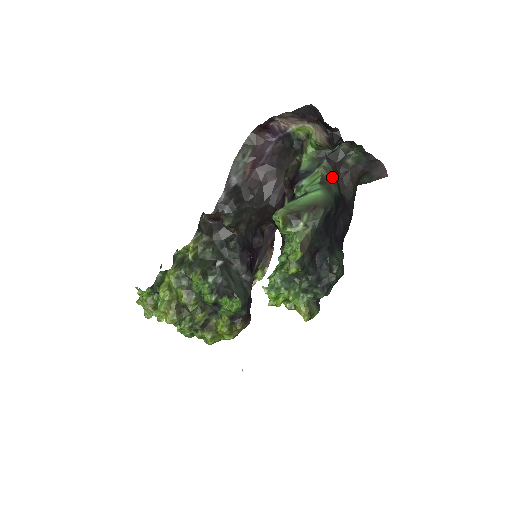
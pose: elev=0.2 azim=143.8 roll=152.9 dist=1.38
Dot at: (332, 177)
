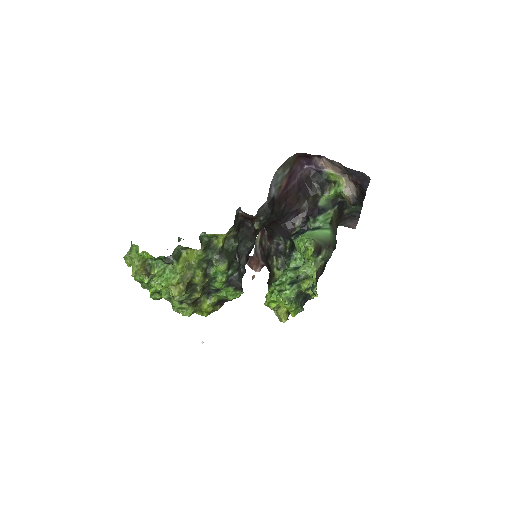
Dot at: (336, 221)
